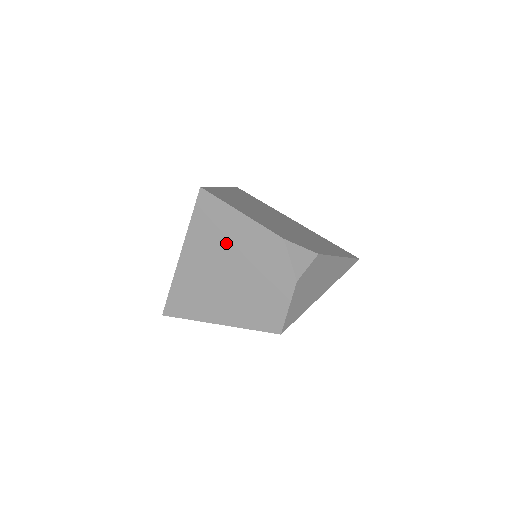
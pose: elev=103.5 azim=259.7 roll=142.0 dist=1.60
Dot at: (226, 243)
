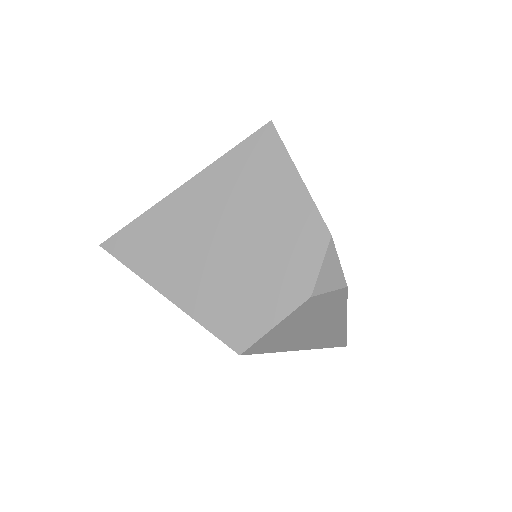
Dot at: (254, 201)
